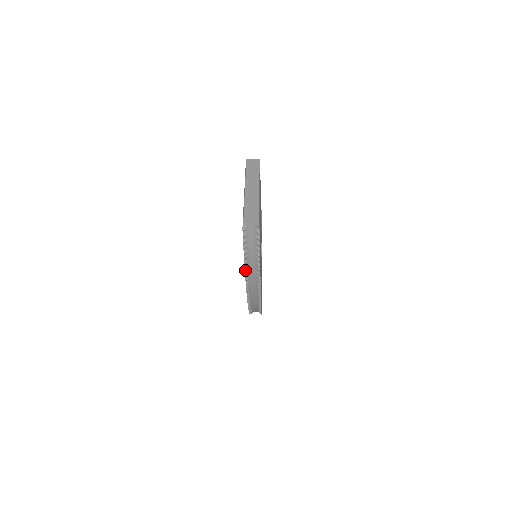
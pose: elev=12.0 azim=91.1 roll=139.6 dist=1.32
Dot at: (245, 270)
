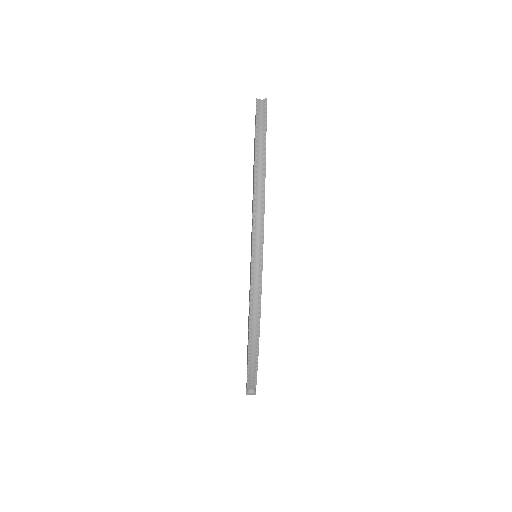
Dot at: (255, 131)
